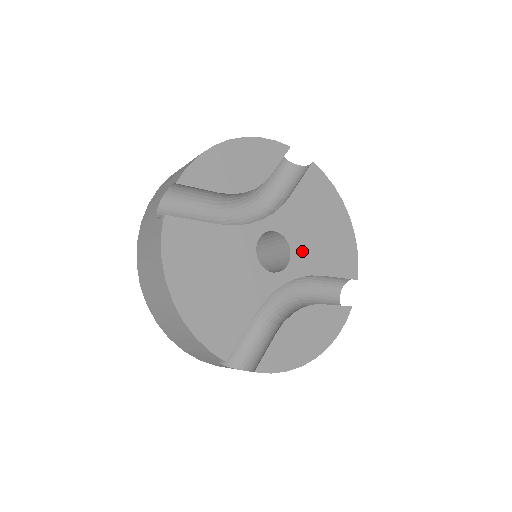
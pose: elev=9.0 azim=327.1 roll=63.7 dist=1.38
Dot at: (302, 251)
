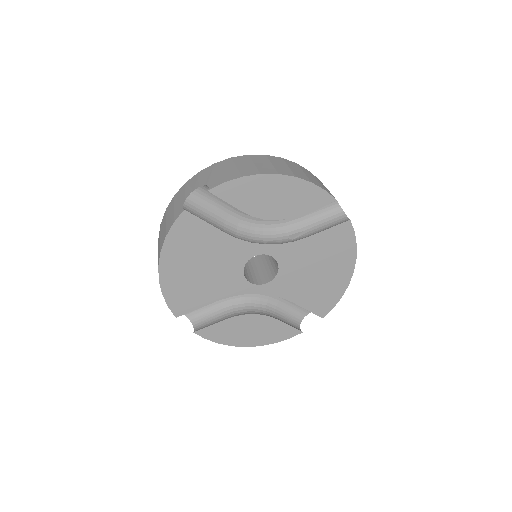
Dot at: (287, 279)
